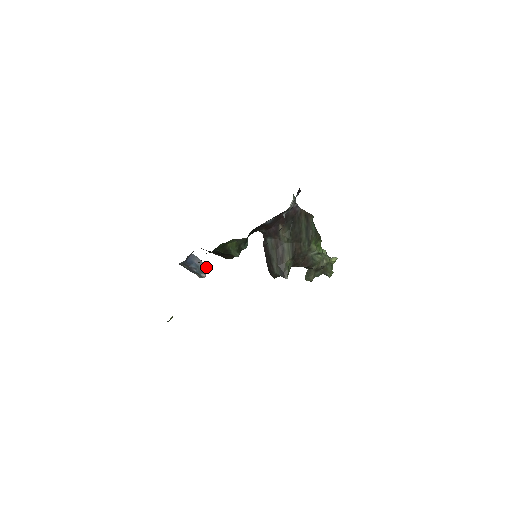
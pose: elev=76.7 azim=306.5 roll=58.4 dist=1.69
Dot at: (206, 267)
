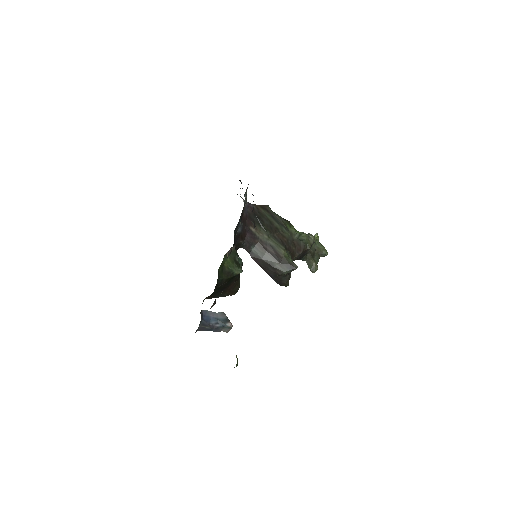
Dot at: (225, 315)
